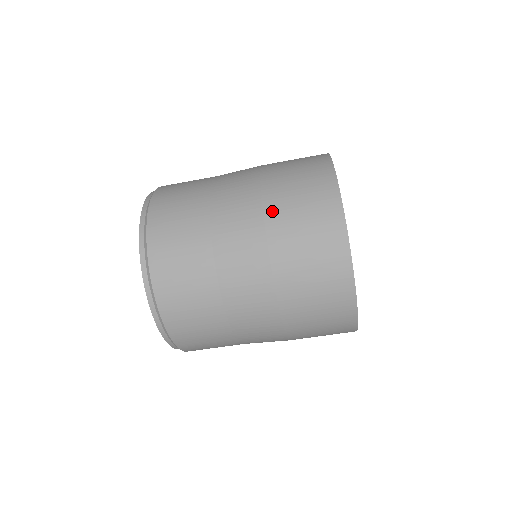
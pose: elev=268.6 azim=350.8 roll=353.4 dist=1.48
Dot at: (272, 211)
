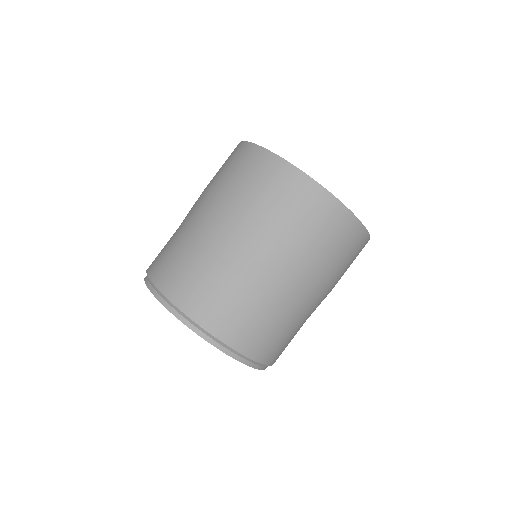
Dot at: (248, 210)
